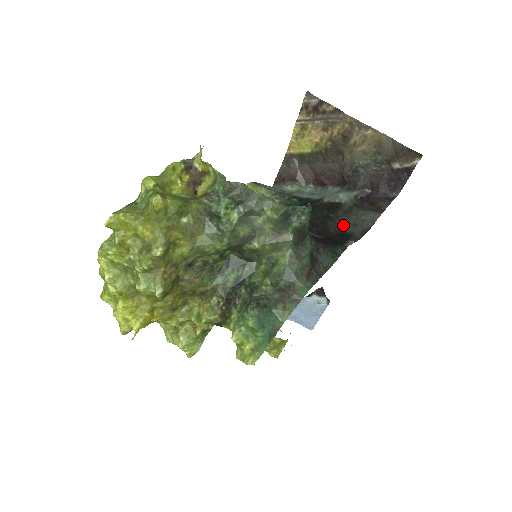
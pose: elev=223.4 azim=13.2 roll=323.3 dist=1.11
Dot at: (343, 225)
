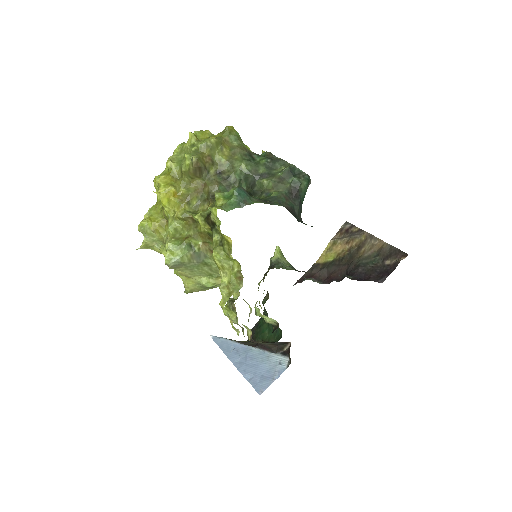
Dot at: occluded
